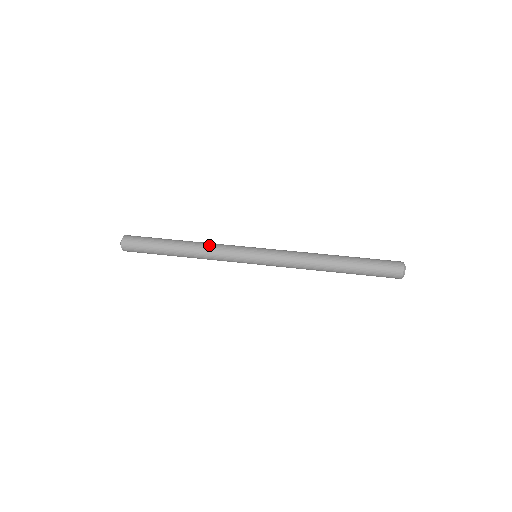
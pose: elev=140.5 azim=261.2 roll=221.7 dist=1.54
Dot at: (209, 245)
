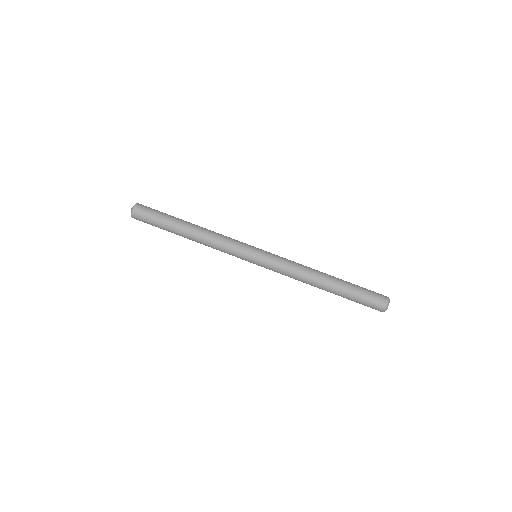
Dot at: (216, 233)
